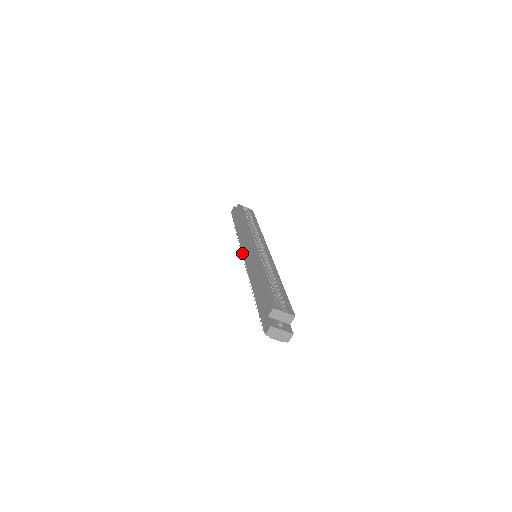
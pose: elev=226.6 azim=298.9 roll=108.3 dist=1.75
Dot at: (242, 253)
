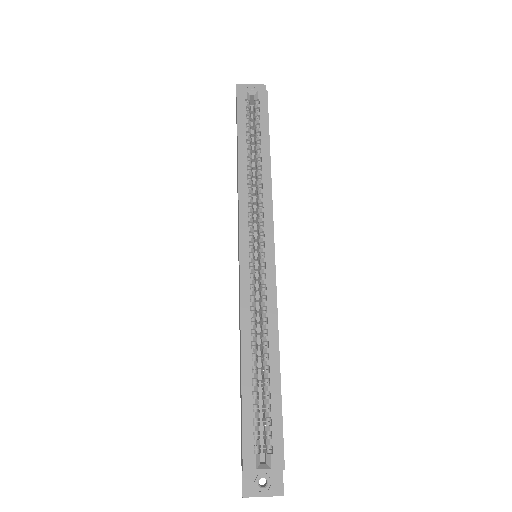
Dot at: occluded
